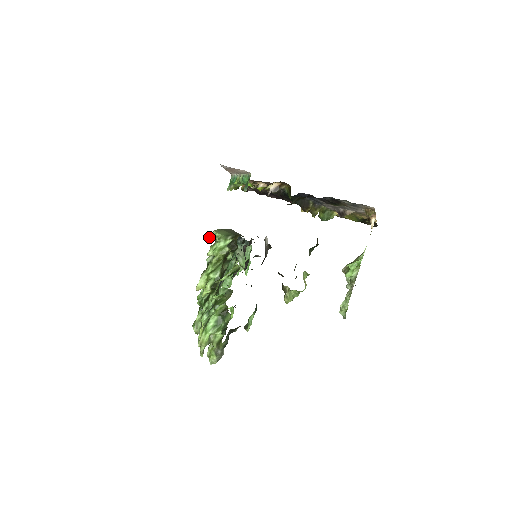
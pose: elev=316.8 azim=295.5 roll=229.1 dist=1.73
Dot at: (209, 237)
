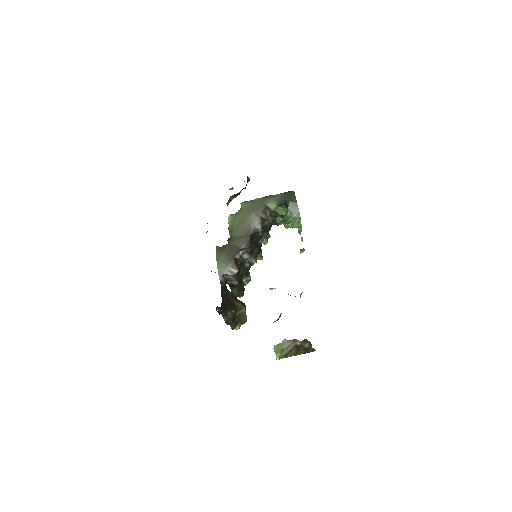
Dot at: occluded
